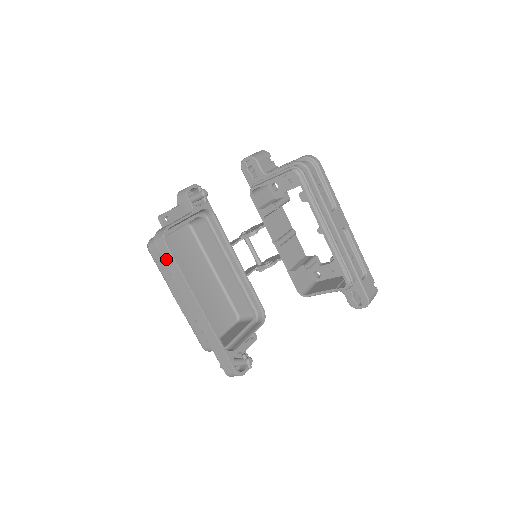
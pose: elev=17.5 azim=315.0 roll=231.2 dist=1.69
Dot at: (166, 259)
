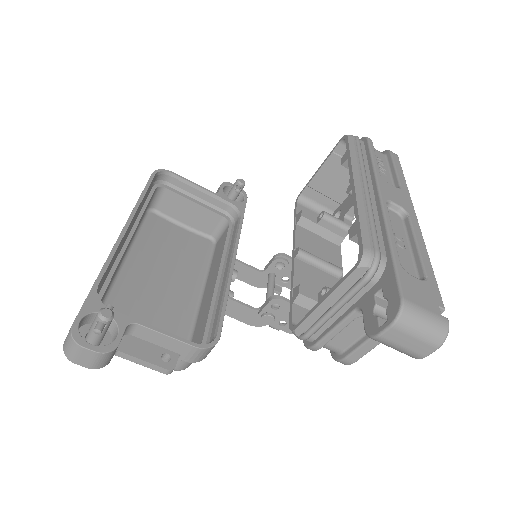
Dot at: occluded
